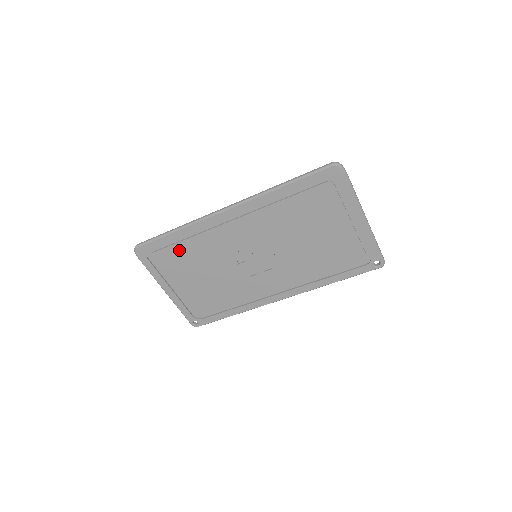
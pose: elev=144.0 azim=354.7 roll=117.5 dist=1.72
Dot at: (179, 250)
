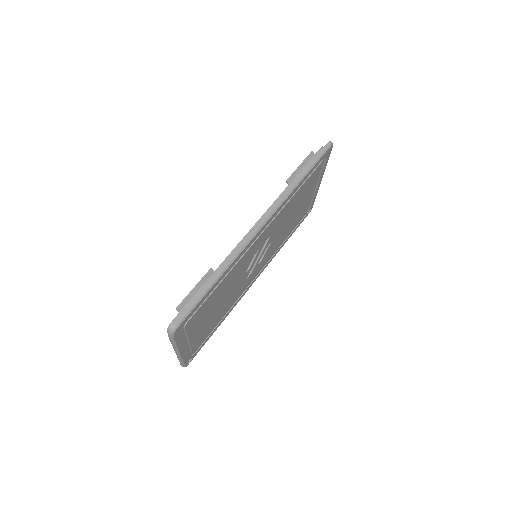
Dot at: (212, 297)
